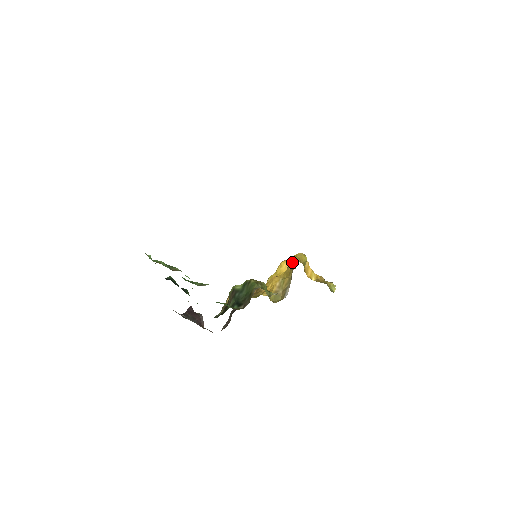
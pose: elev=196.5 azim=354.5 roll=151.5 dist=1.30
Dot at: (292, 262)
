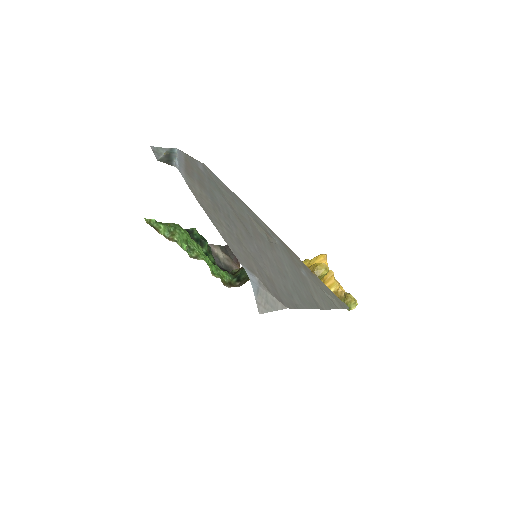
Dot at: (312, 267)
